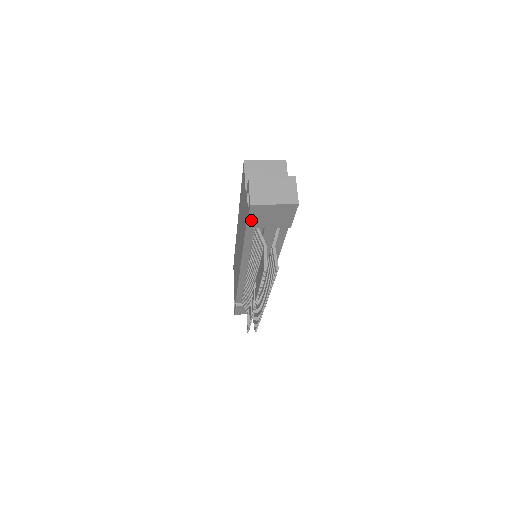
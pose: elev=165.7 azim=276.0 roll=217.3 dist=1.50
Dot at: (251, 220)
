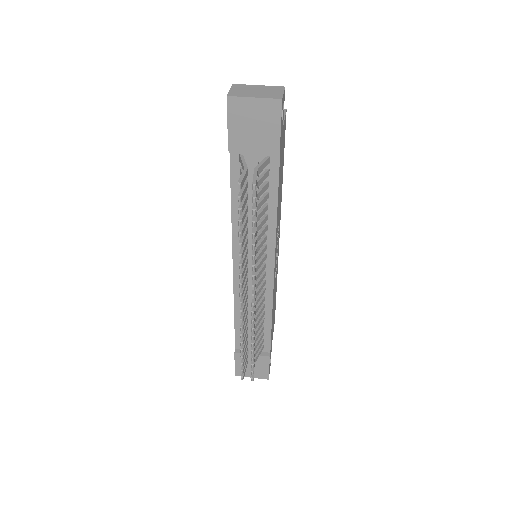
Dot at: (231, 132)
